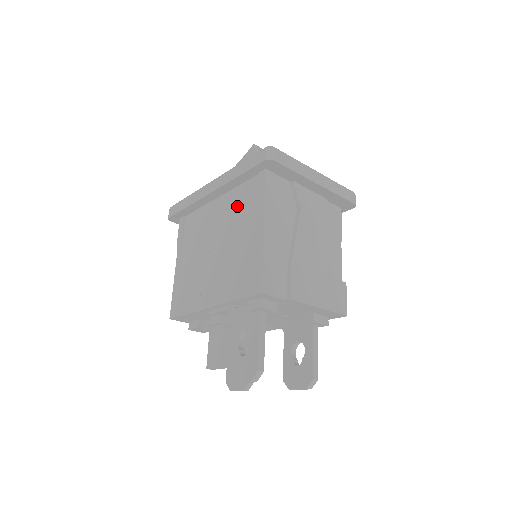
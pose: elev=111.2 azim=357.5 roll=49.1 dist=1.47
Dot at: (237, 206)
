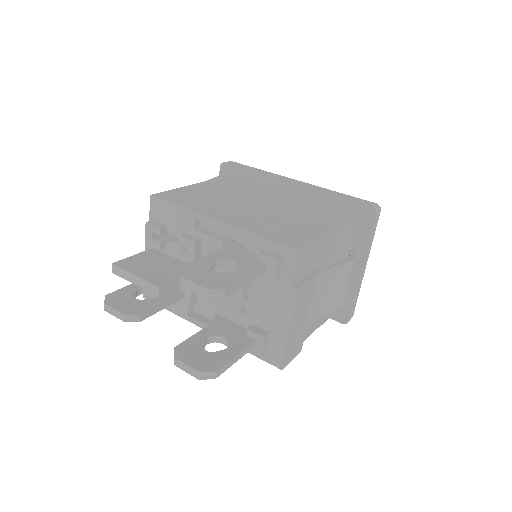
Dot at: (309, 206)
